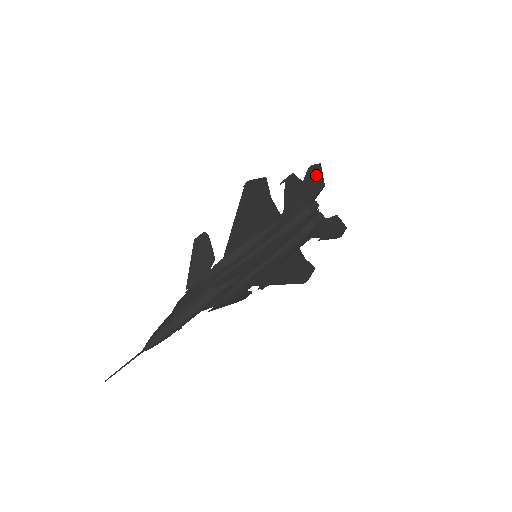
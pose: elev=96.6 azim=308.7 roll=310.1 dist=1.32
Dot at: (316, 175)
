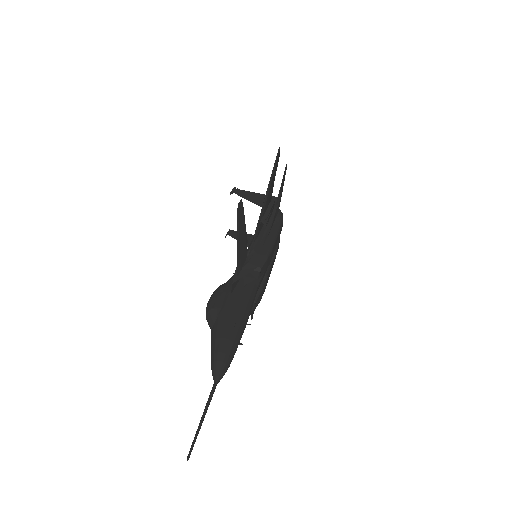
Dot at: occluded
